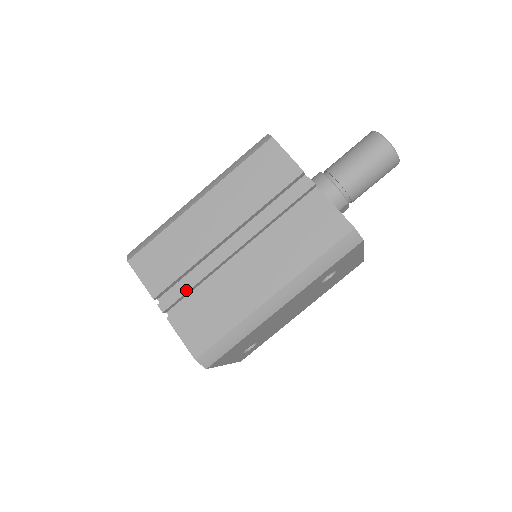
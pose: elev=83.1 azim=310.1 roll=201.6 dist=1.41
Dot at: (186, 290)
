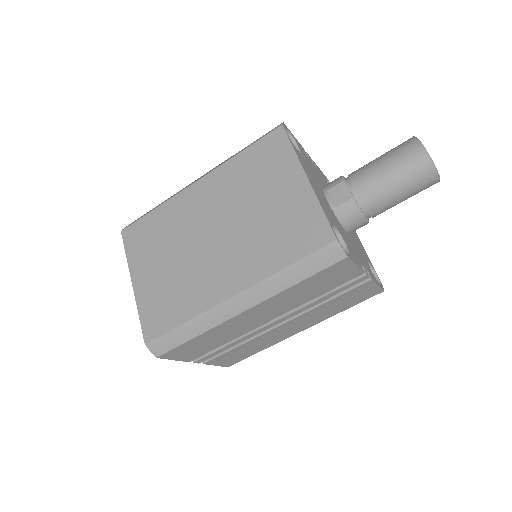
Dot at: occluded
